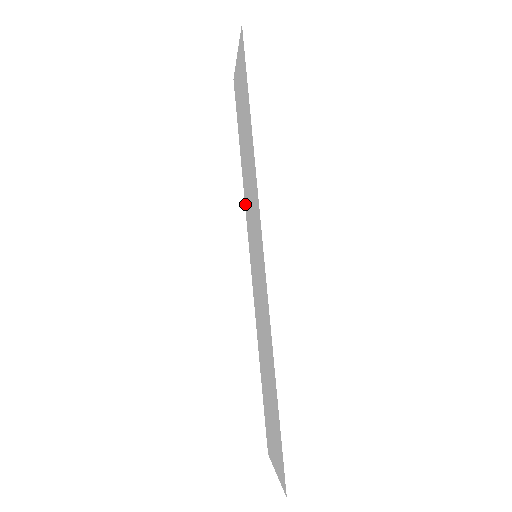
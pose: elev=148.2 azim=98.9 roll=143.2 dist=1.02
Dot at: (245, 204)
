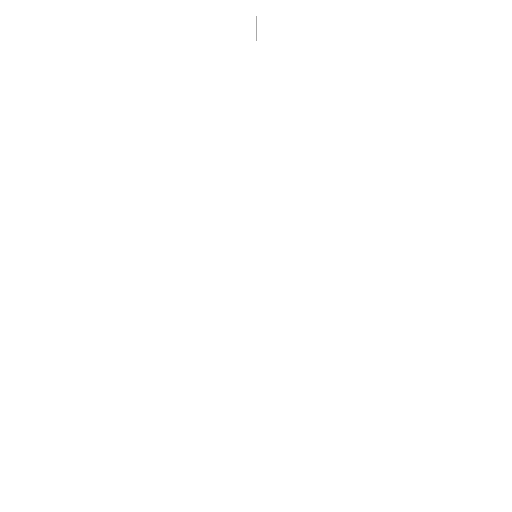
Dot at: occluded
